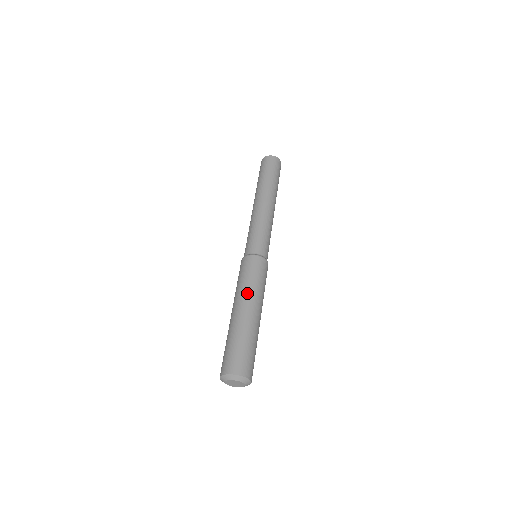
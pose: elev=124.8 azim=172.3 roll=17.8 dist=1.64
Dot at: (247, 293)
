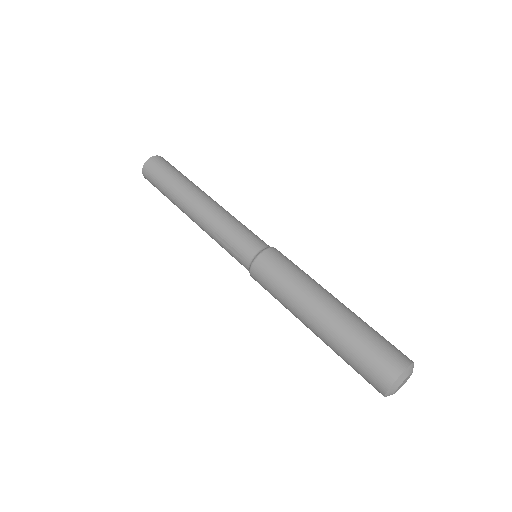
Dot at: (303, 293)
